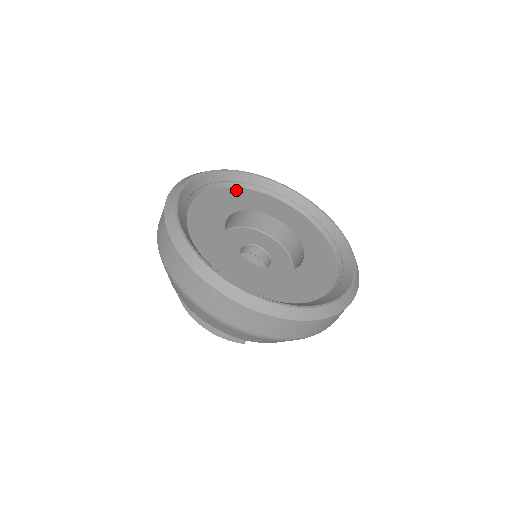
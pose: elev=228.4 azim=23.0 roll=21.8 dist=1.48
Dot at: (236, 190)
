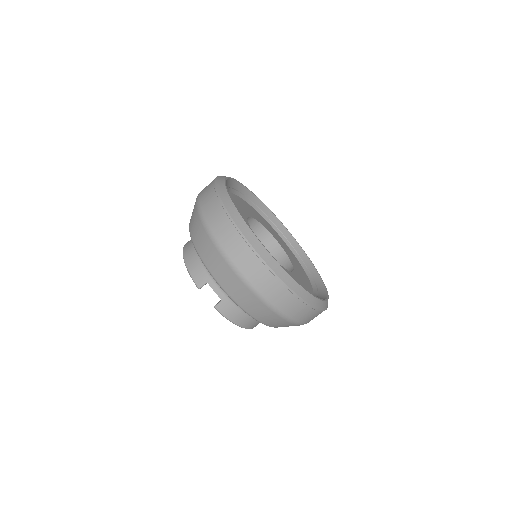
Dot at: (276, 232)
